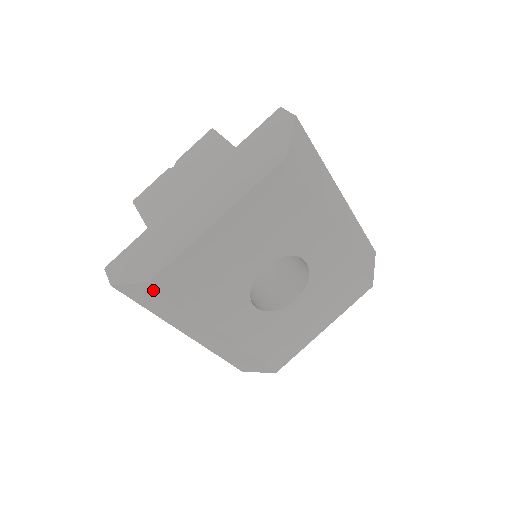
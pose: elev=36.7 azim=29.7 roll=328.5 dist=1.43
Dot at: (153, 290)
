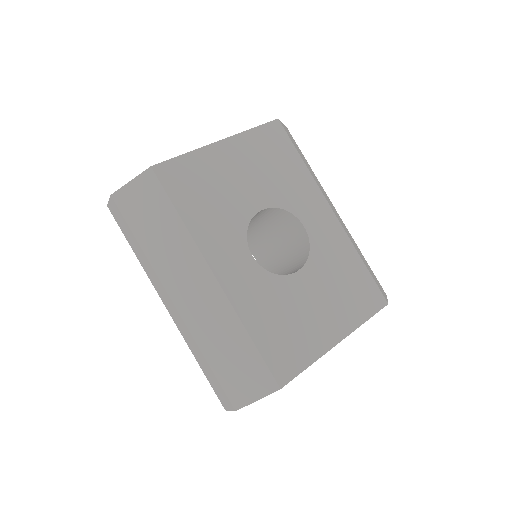
Dot at: (151, 185)
